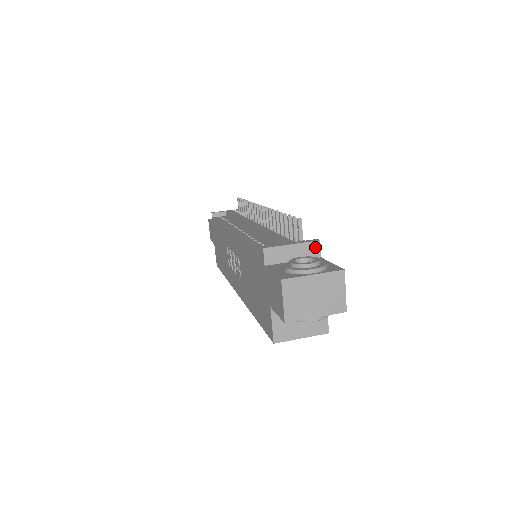
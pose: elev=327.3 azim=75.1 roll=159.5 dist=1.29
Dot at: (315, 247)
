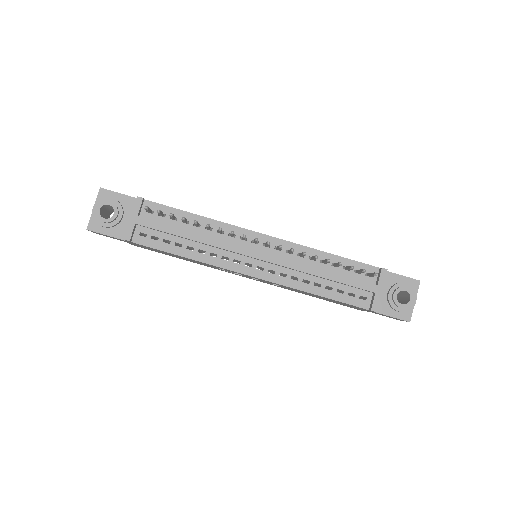
Dot at: (385, 274)
